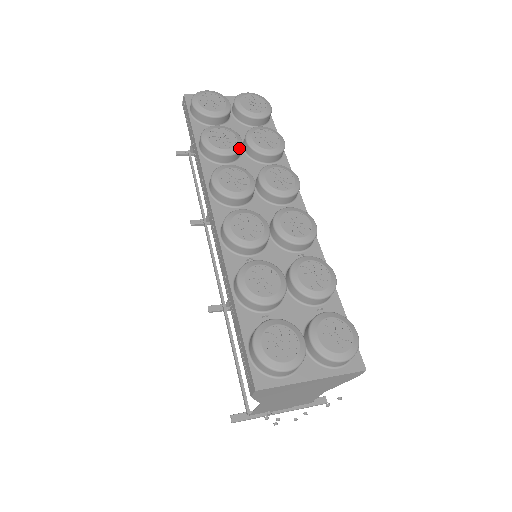
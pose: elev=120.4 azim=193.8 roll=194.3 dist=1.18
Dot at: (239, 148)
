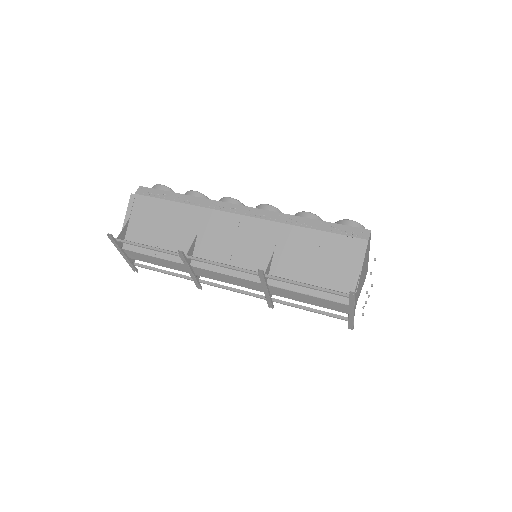
Dot at: occluded
